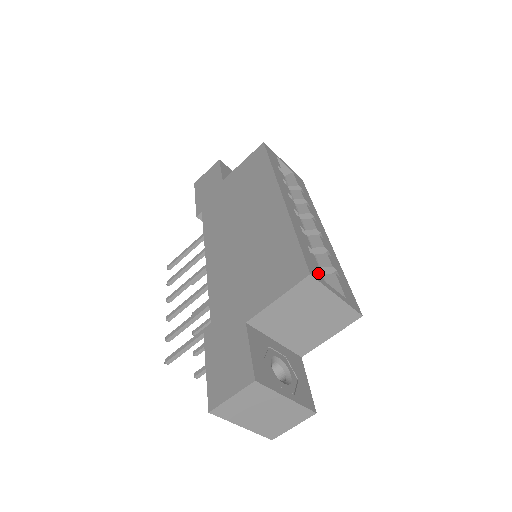
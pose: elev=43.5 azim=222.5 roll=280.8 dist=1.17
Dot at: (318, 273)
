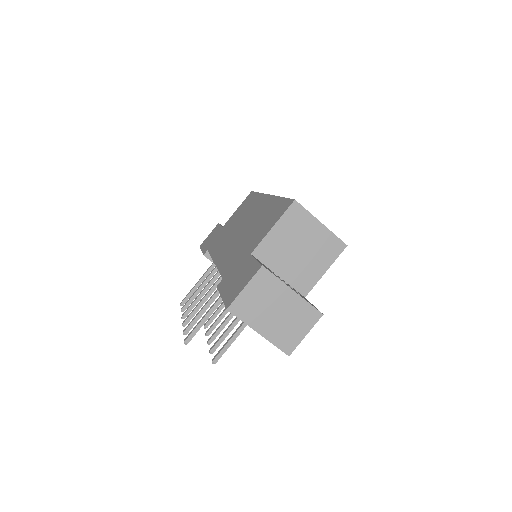
Dot at: occluded
